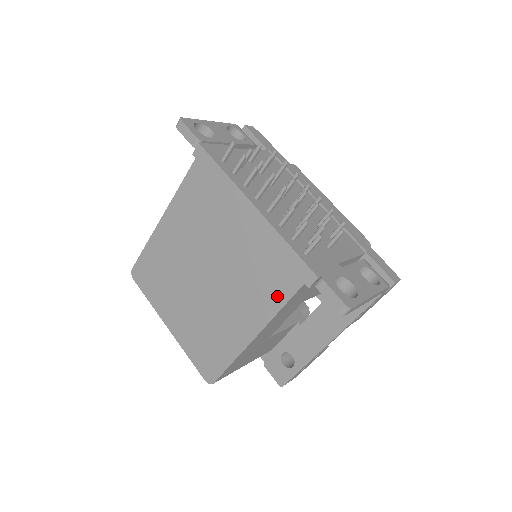
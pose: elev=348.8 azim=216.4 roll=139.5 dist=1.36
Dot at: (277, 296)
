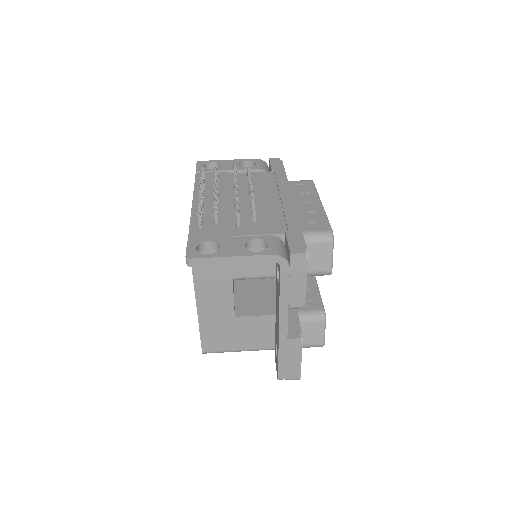
Dot at: occluded
